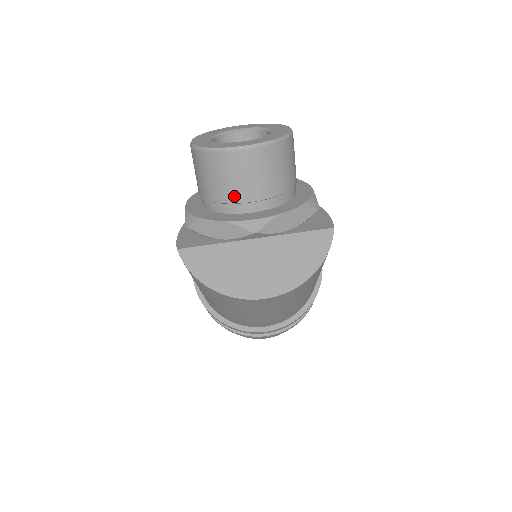
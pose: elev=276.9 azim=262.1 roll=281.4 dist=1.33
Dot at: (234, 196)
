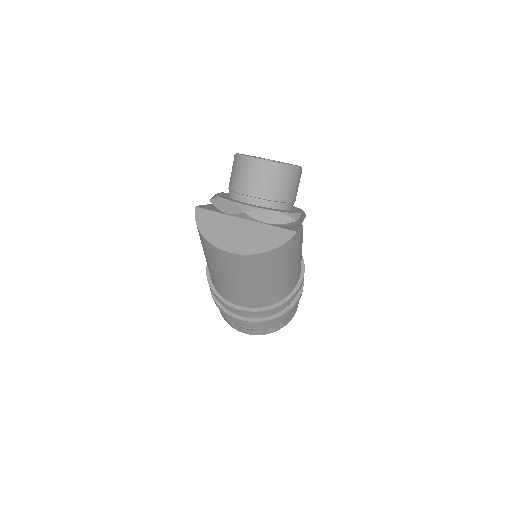
Dot at: (244, 189)
